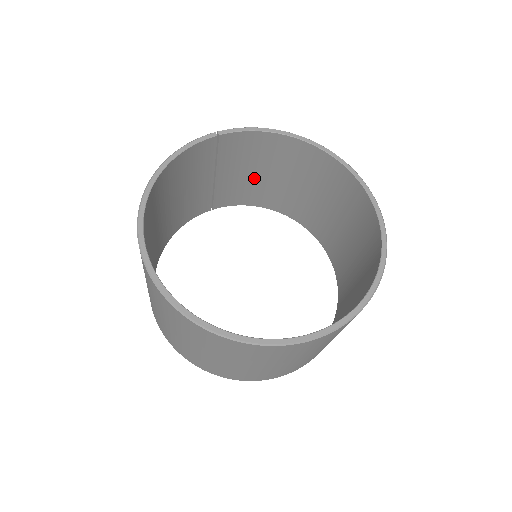
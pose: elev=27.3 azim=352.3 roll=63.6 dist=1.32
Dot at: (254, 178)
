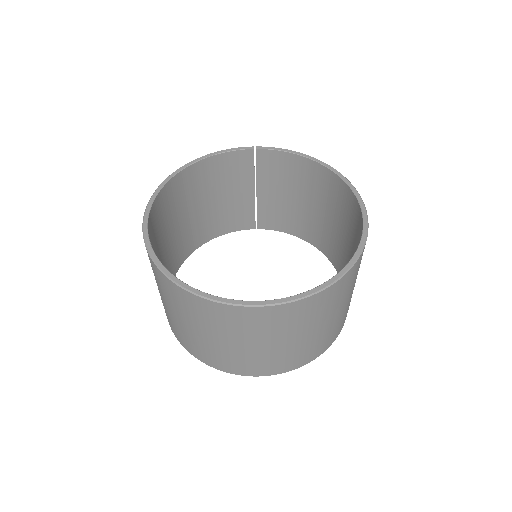
Dot at: (292, 203)
